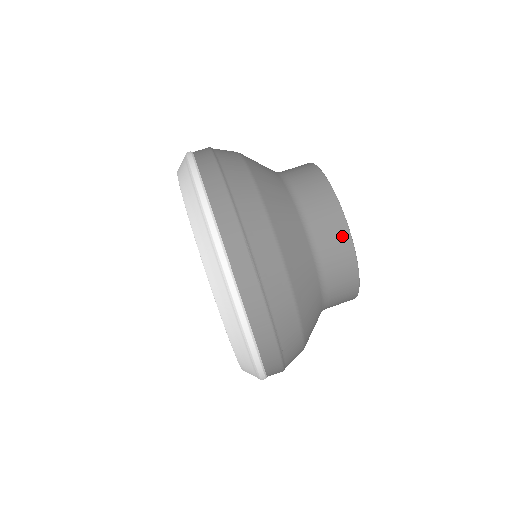
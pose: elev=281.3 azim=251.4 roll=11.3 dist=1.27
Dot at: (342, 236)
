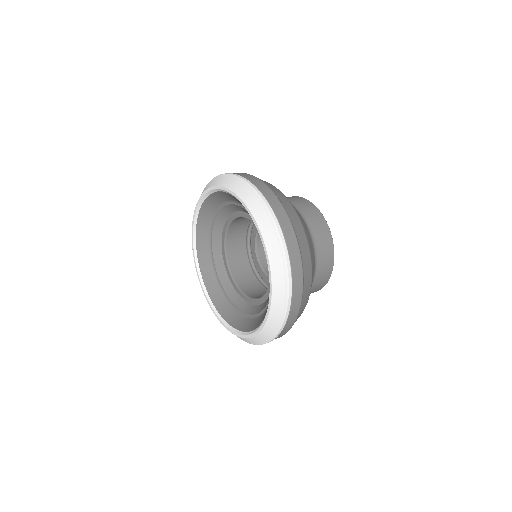
Dot at: (322, 221)
